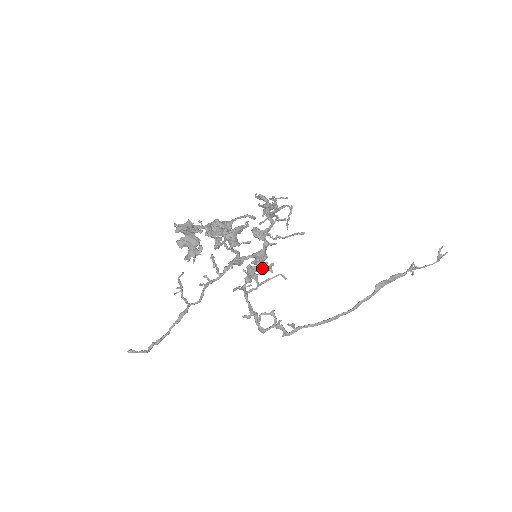
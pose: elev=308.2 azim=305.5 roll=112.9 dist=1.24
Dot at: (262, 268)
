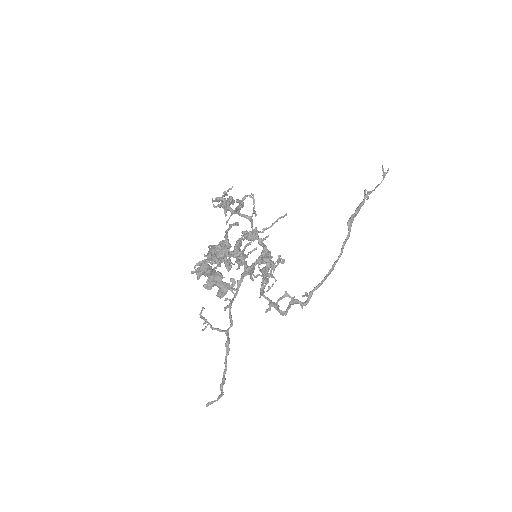
Dot at: (273, 264)
